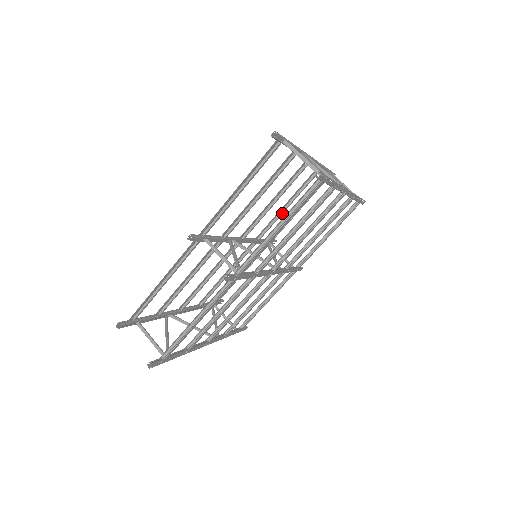
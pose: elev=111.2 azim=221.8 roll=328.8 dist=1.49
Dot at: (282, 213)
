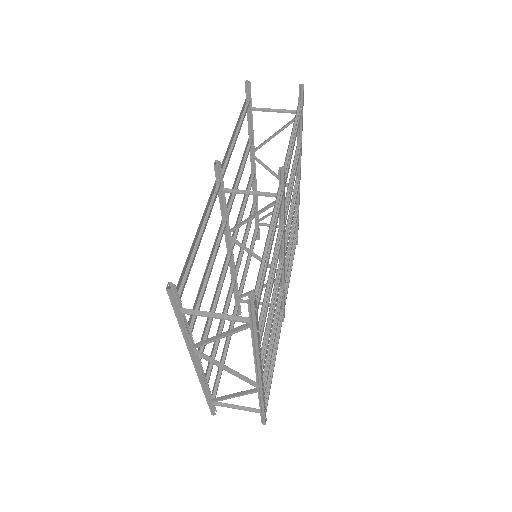
Dot at: (245, 245)
